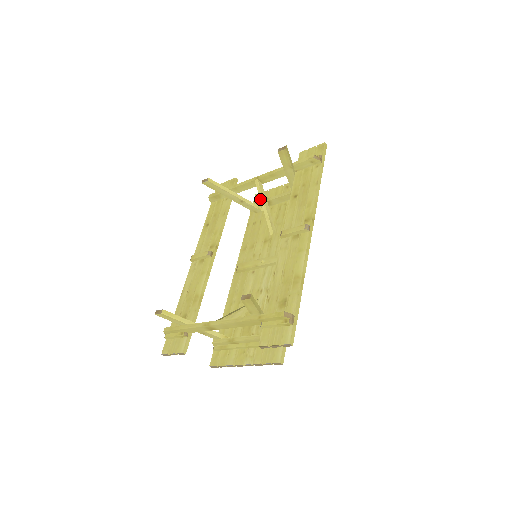
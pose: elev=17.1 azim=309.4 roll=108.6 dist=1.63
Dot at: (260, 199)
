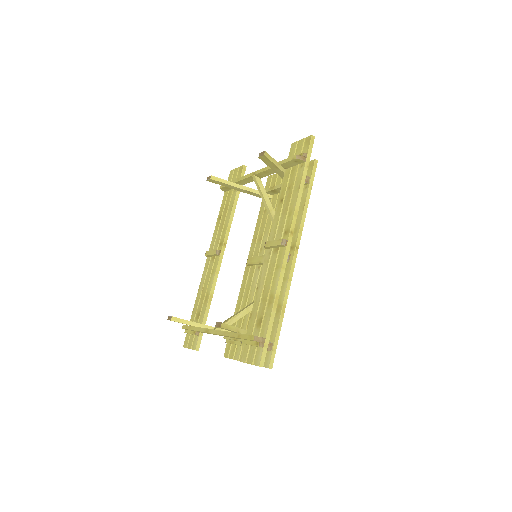
Dot at: (260, 194)
